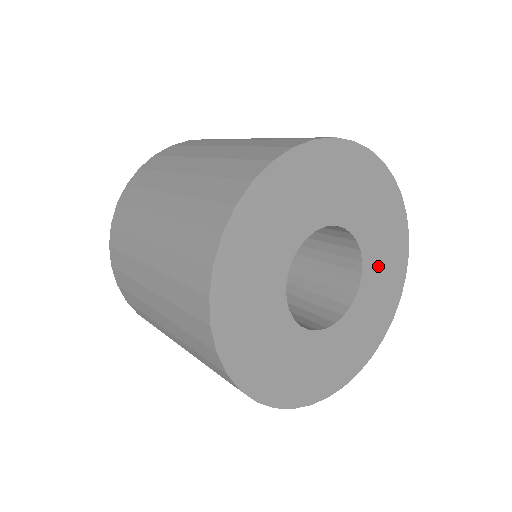
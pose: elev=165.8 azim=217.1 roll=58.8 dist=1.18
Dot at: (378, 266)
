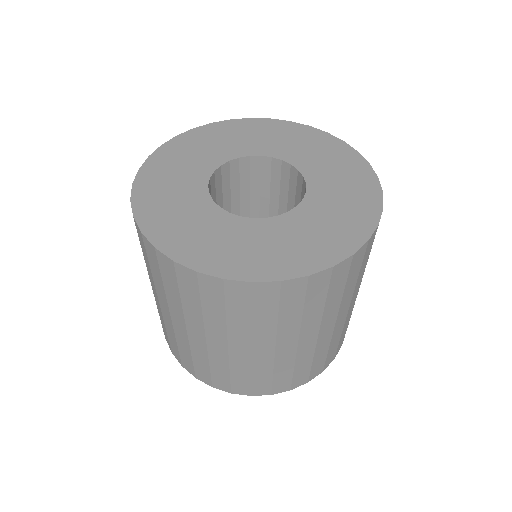
Dot at: (309, 224)
